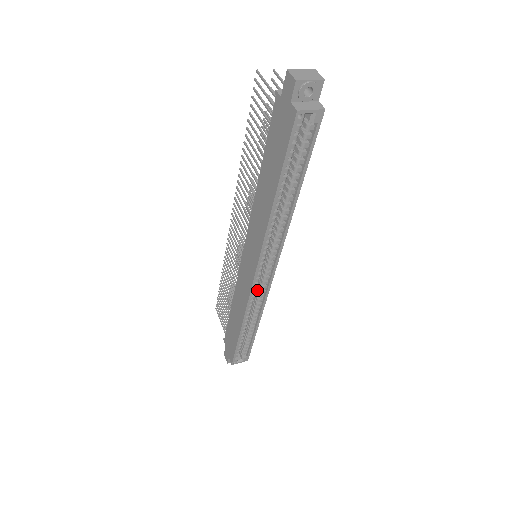
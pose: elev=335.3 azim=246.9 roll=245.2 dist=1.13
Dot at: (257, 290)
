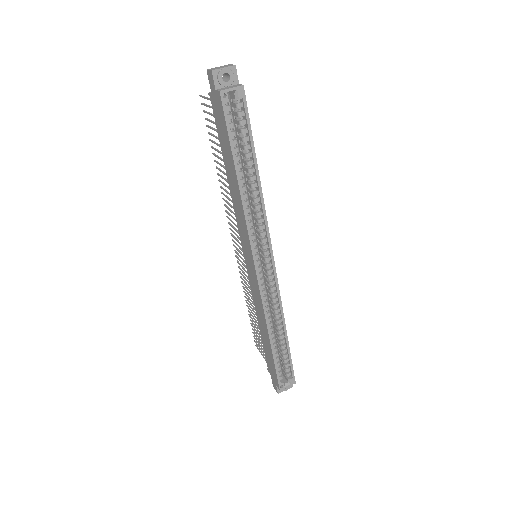
Dot at: (269, 290)
